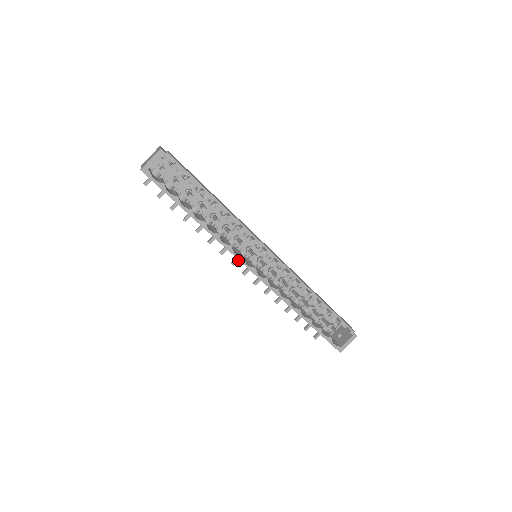
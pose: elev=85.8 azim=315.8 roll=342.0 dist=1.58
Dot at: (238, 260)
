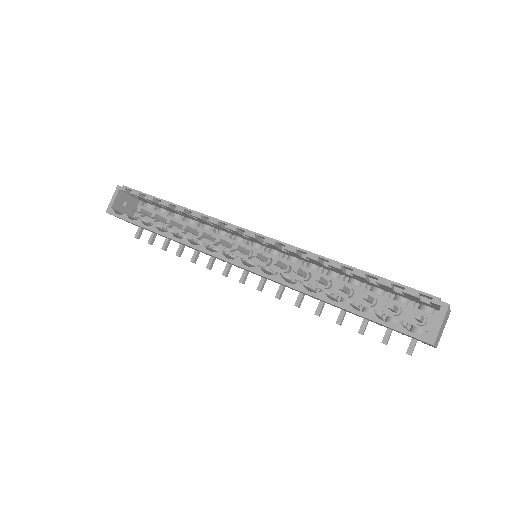
Dot at: (245, 275)
